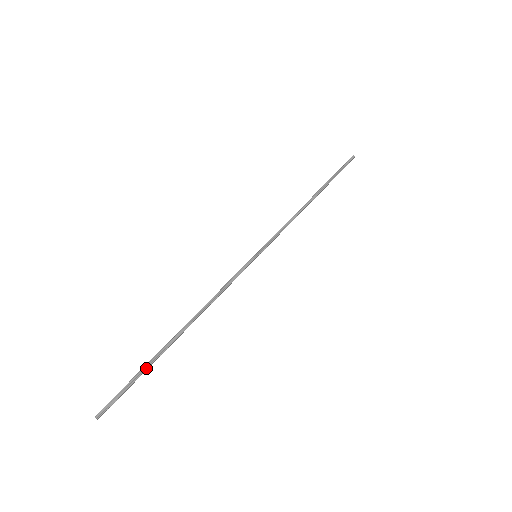
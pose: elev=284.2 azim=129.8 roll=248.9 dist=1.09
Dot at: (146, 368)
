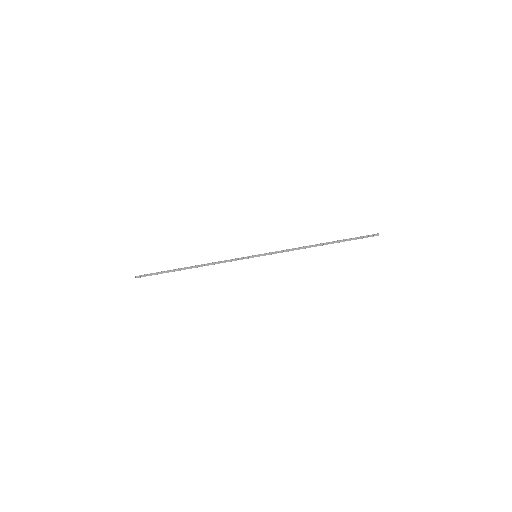
Dot at: (165, 271)
